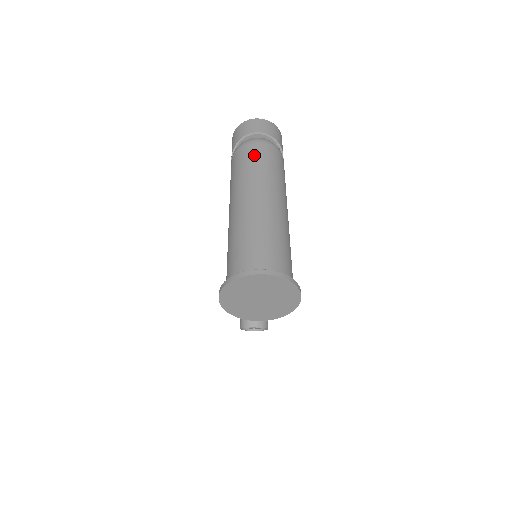
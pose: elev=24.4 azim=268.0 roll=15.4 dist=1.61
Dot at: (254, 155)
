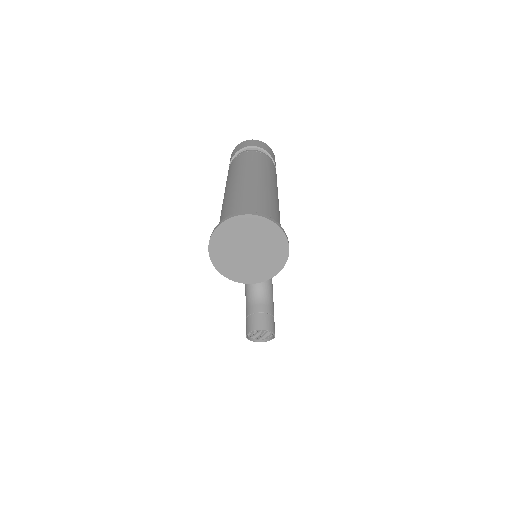
Dot at: (246, 157)
